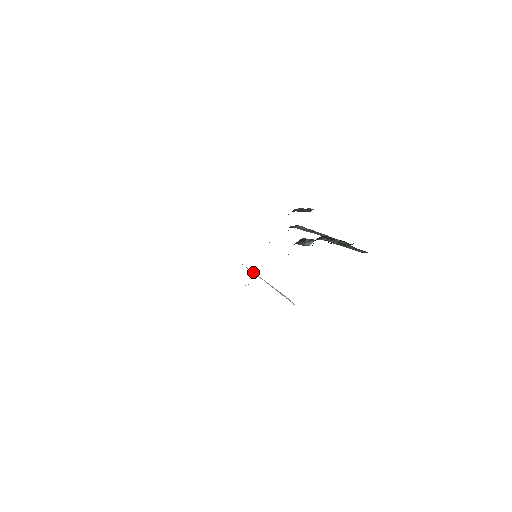
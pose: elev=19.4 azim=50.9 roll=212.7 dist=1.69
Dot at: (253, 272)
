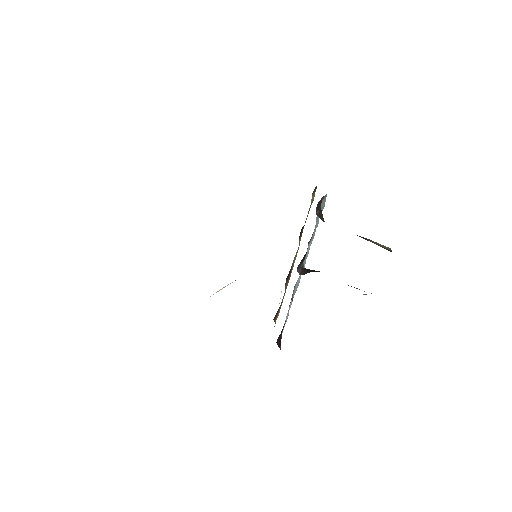
Dot at: occluded
